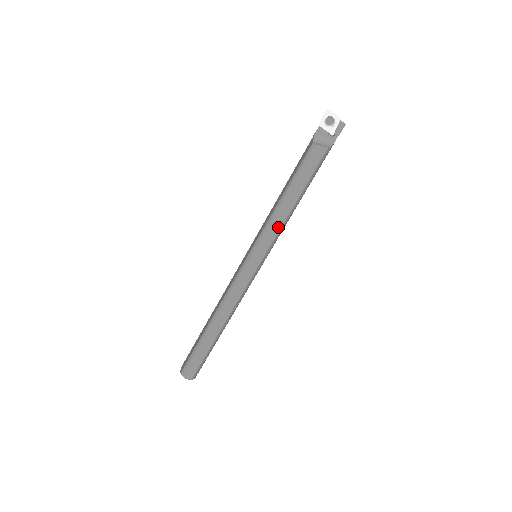
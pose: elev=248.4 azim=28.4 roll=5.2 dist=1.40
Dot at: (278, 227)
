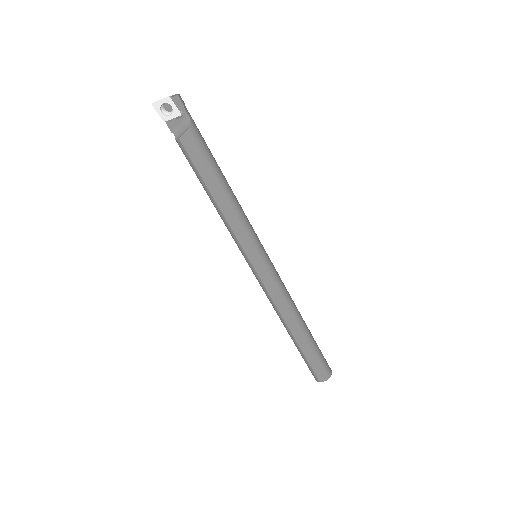
Dot at: (237, 224)
